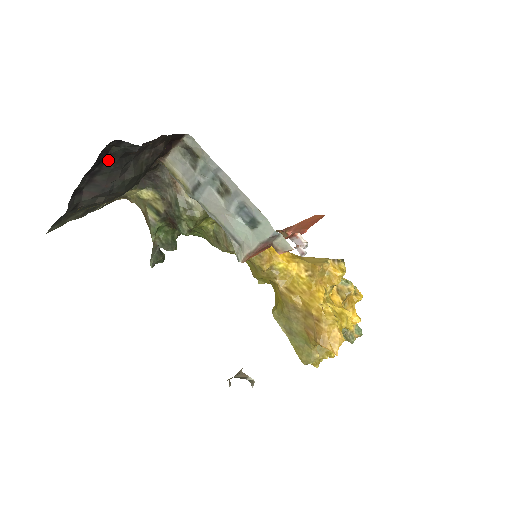
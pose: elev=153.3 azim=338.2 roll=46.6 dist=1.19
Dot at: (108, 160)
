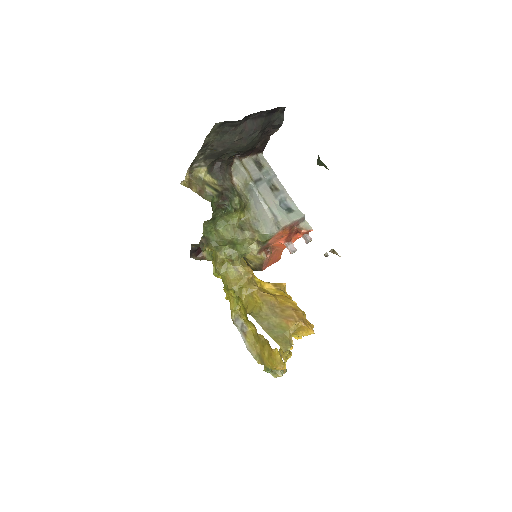
Dot at: (270, 116)
